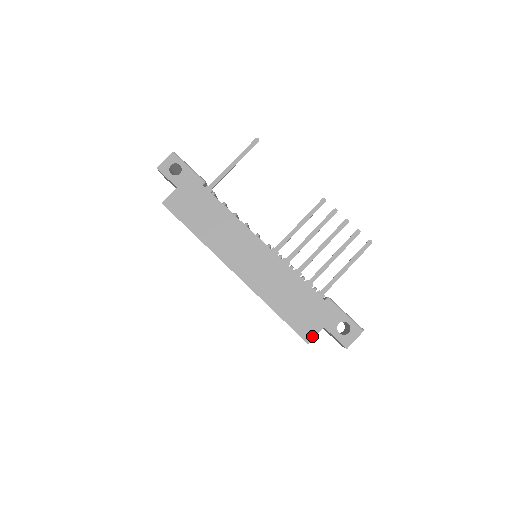
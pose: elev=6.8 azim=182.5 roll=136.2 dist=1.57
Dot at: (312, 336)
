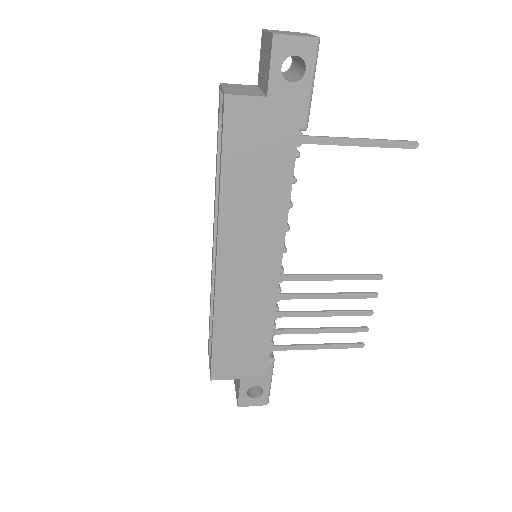
Dot at: (222, 378)
